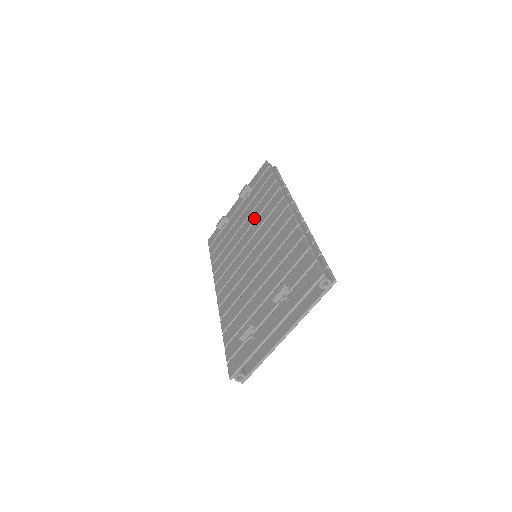
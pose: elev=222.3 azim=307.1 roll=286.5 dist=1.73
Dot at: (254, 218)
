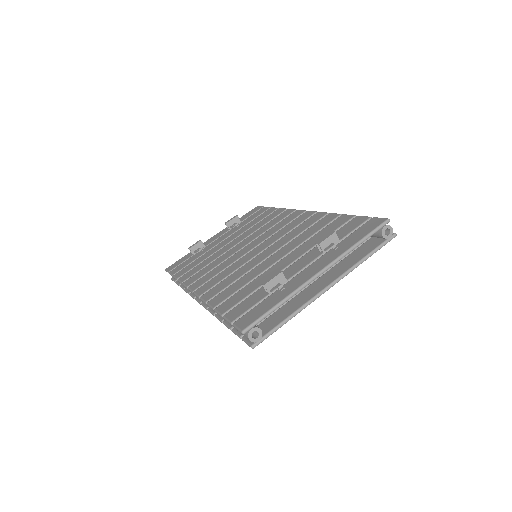
Dot at: (251, 232)
